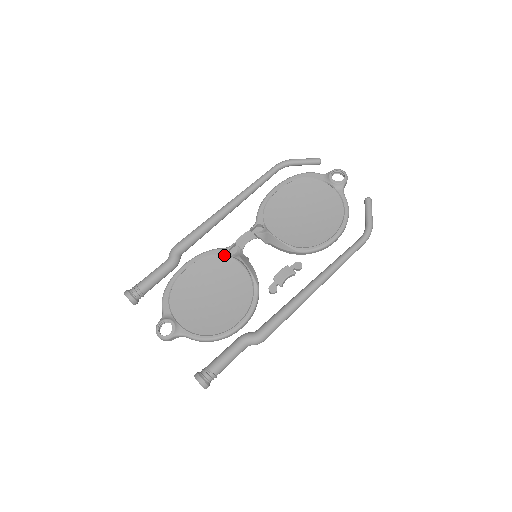
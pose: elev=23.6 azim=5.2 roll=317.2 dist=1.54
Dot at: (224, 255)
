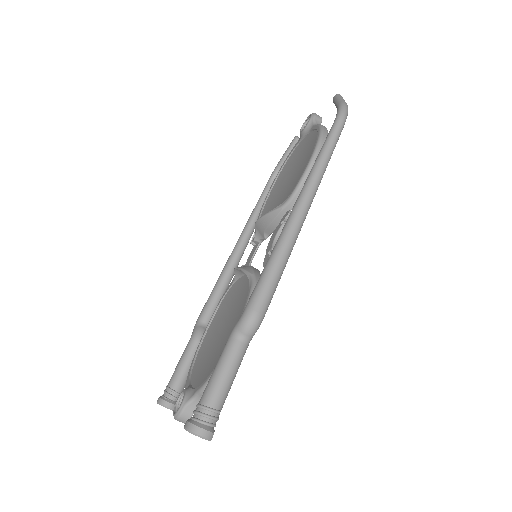
Dot at: (231, 286)
